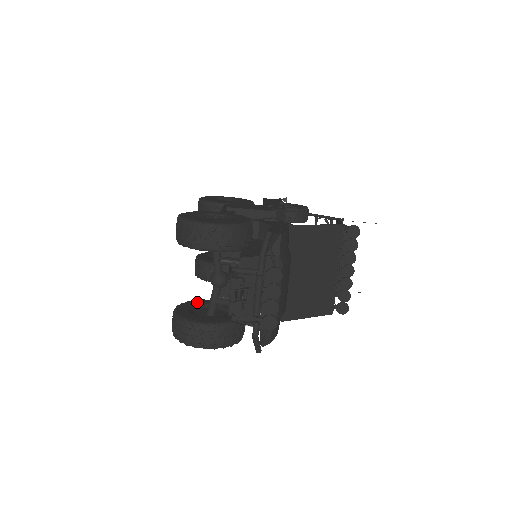
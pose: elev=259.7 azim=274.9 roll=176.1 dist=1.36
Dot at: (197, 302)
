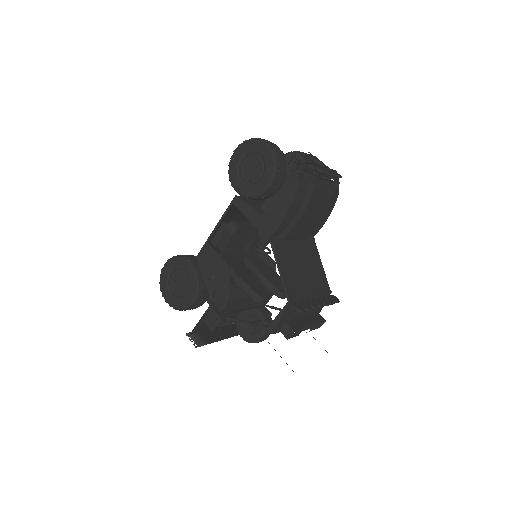
Dot at: occluded
